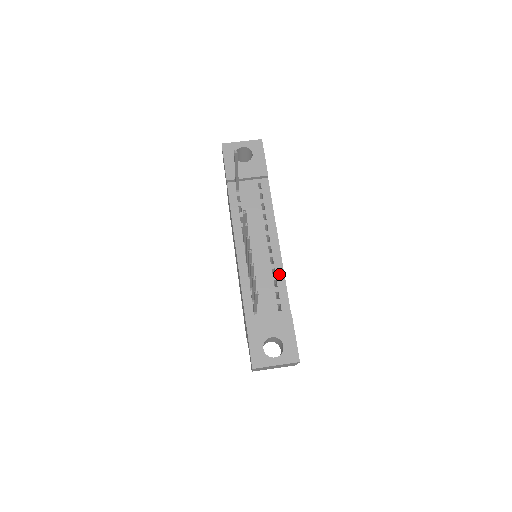
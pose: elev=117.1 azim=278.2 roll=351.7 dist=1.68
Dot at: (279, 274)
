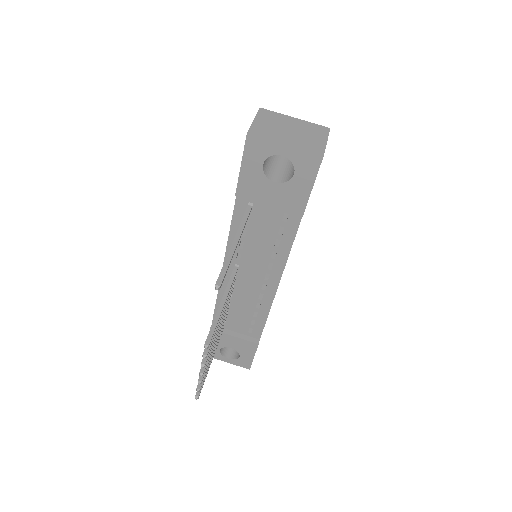
Dot at: (263, 310)
